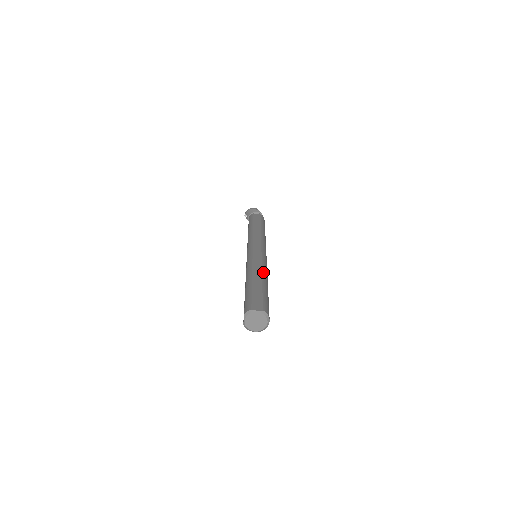
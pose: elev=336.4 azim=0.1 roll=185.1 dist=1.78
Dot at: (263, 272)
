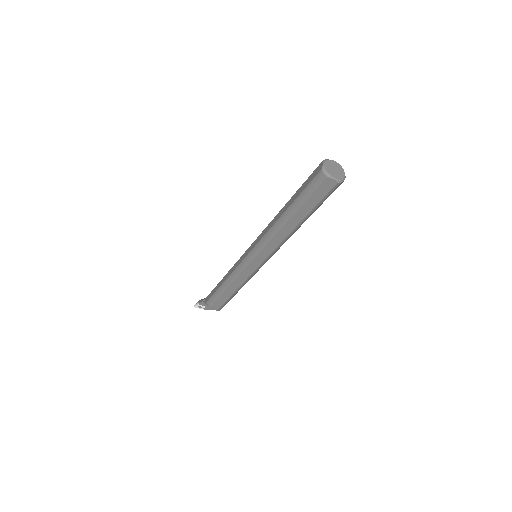
Dot at: occluded
